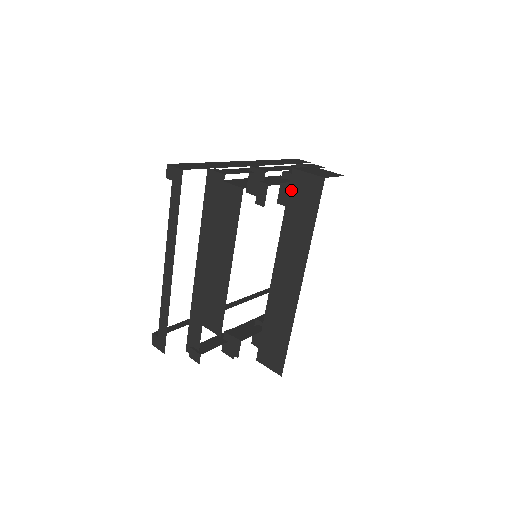
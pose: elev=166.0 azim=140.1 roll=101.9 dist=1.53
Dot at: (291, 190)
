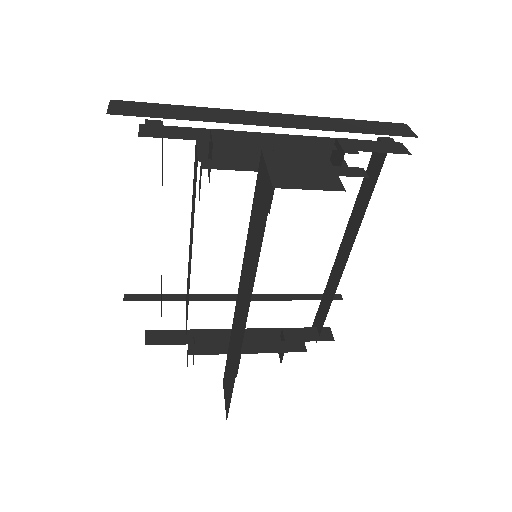
Dot at: (256, 186)
